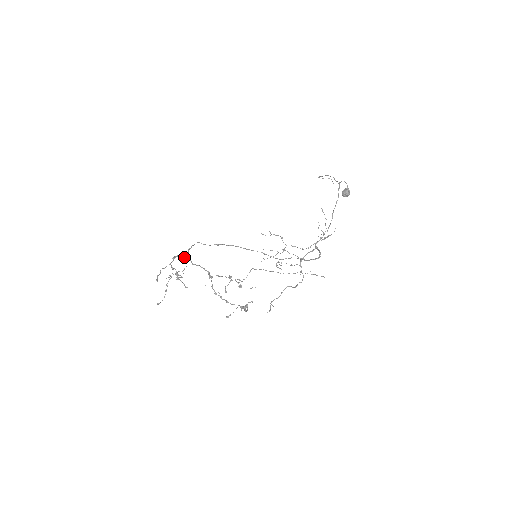
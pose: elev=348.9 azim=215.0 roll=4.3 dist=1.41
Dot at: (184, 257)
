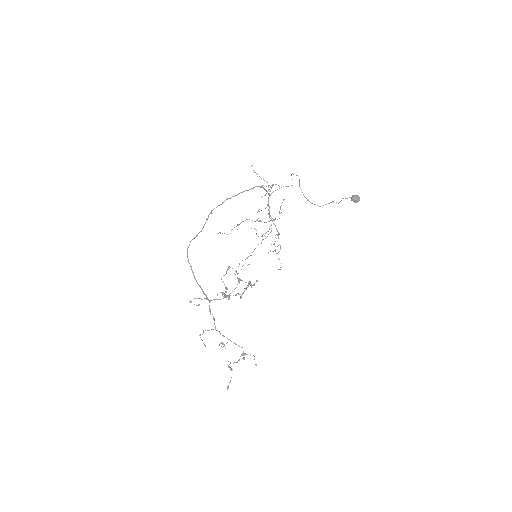
Dot at: (208, 300)
